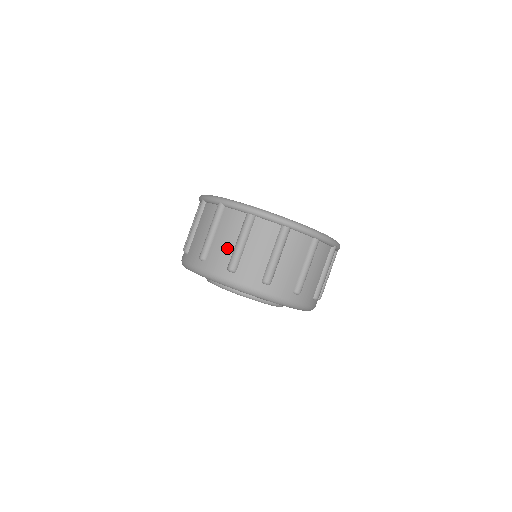
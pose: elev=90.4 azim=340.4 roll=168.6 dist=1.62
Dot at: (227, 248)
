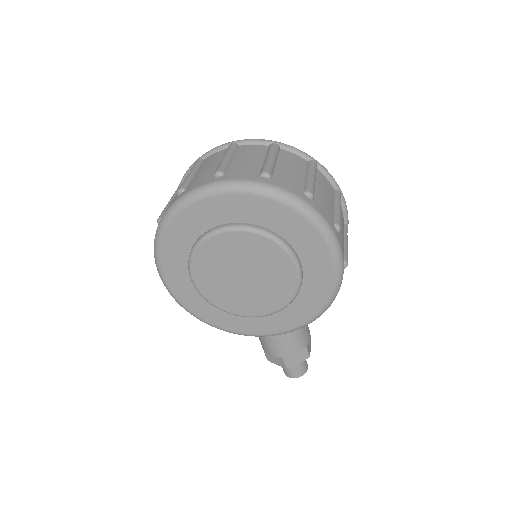
Dot at: occluded
